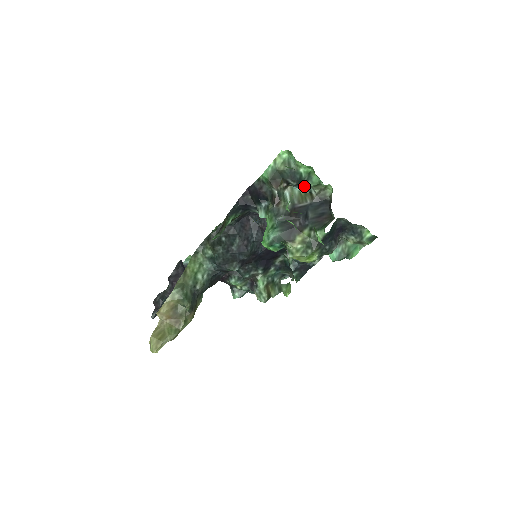
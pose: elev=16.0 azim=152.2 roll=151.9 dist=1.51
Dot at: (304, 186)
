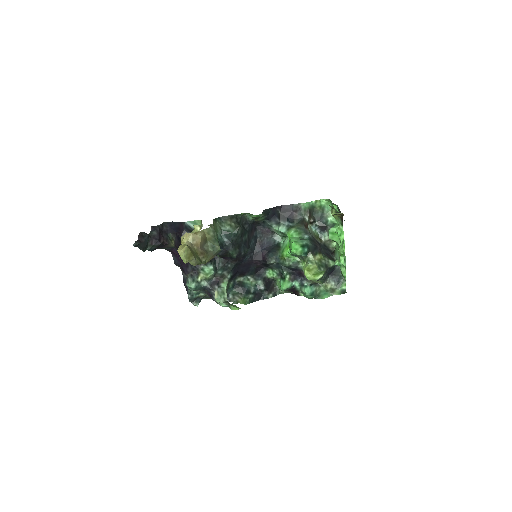
Dot at: (319, 231)
